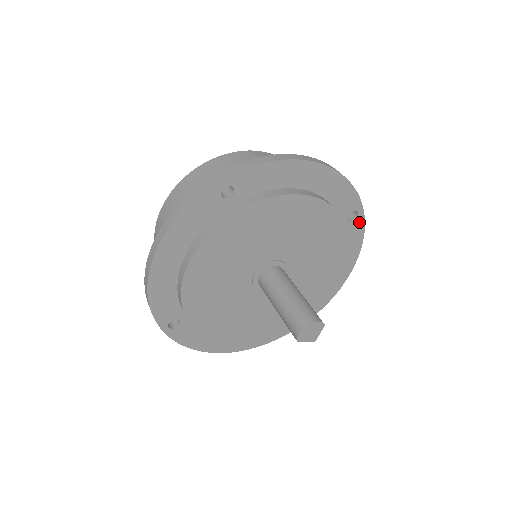
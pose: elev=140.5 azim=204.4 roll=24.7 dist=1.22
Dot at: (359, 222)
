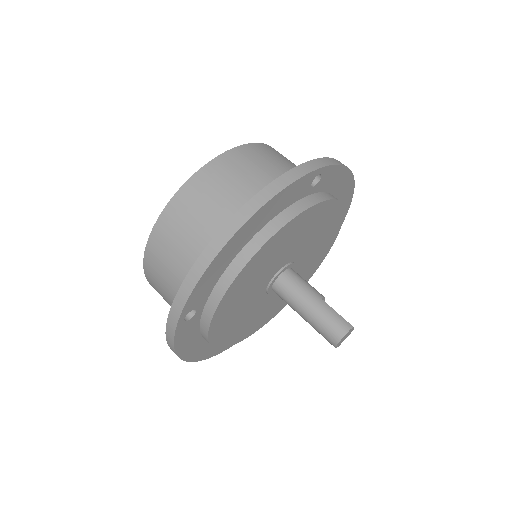
Dot at: (327, 172)
